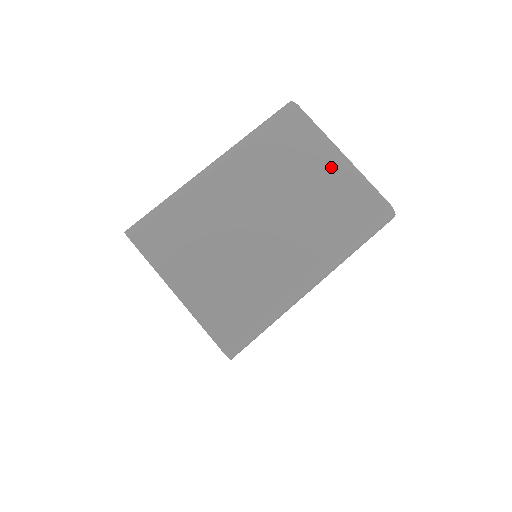
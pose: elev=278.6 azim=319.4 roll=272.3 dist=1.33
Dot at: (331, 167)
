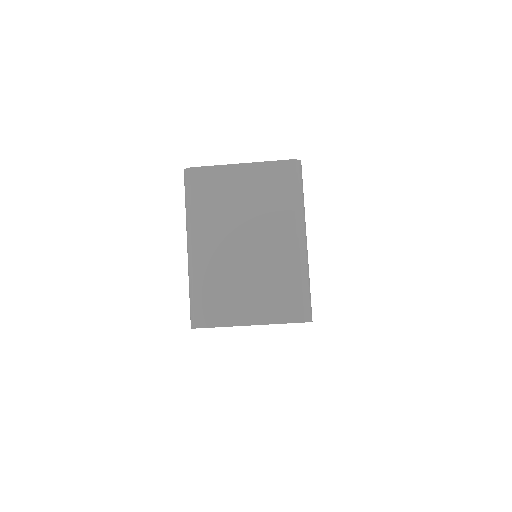
Dot at: (244, 177)
